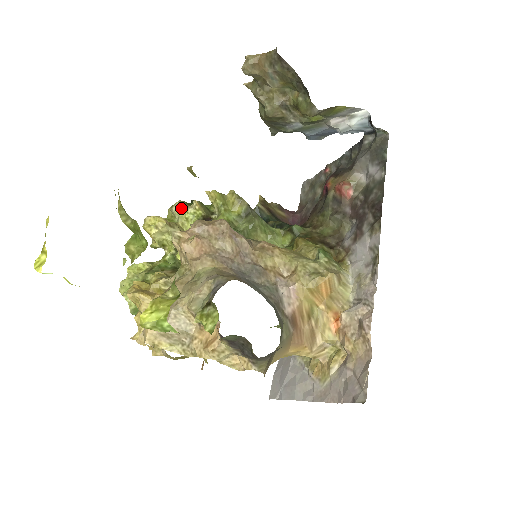
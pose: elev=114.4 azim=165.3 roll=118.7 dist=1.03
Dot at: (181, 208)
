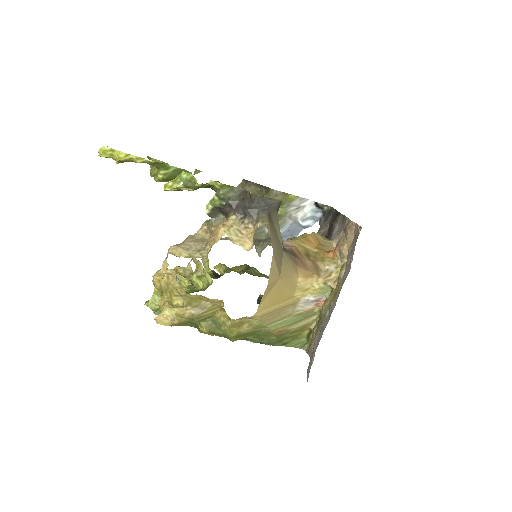
Dot at: occluded
